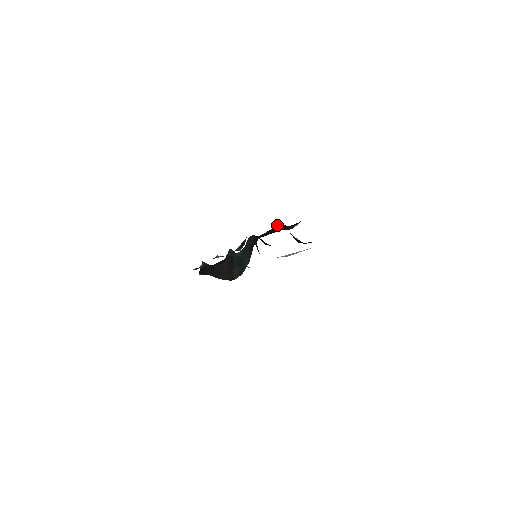
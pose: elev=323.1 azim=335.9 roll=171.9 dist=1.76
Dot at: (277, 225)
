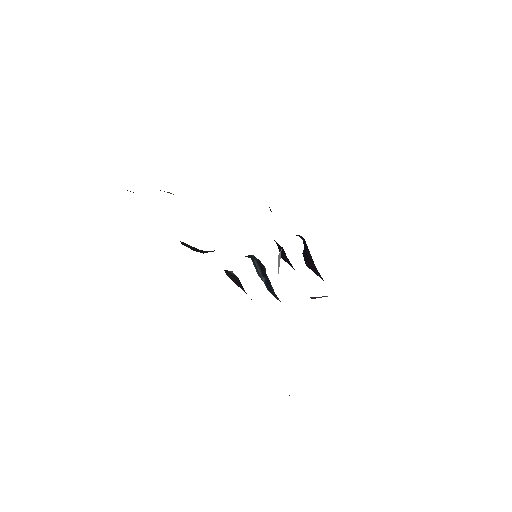
Dot at: occluded
